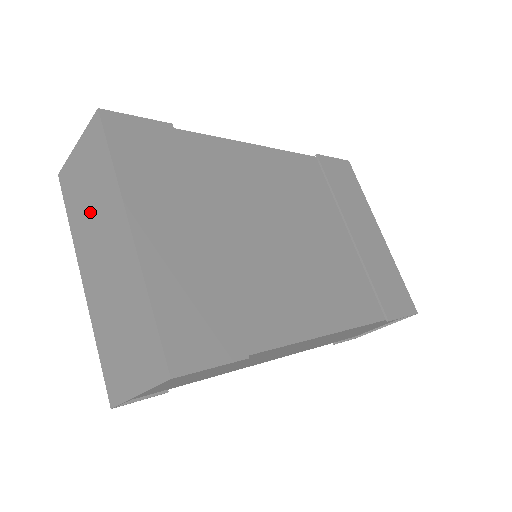
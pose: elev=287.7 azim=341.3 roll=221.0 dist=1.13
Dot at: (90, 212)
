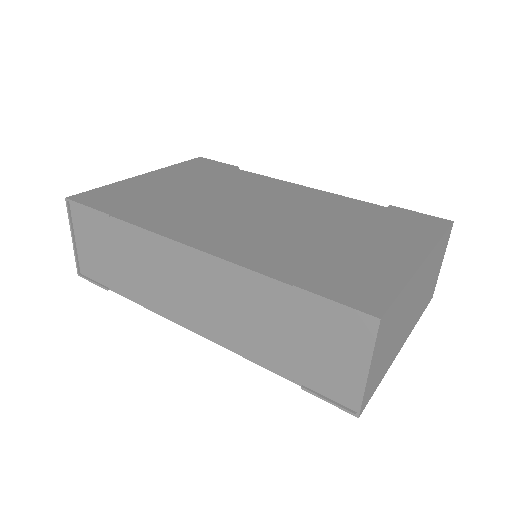
Dot at: occluded
